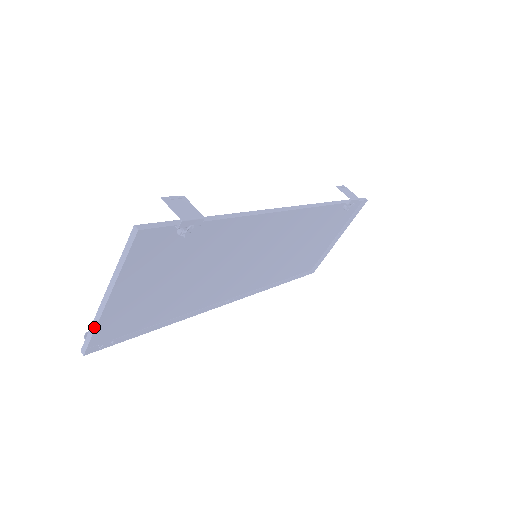
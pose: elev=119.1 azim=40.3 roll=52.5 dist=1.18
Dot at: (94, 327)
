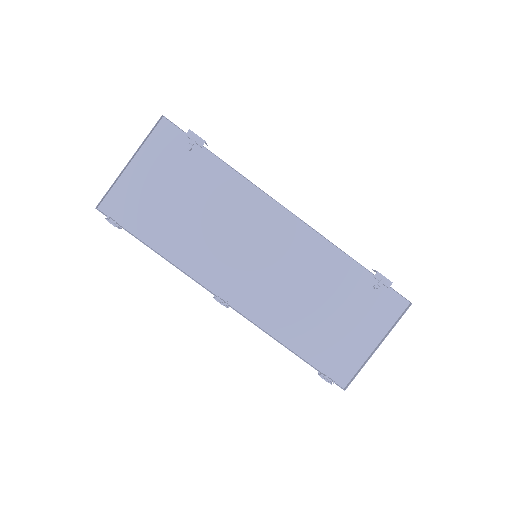
Dot at: (112, 185)
